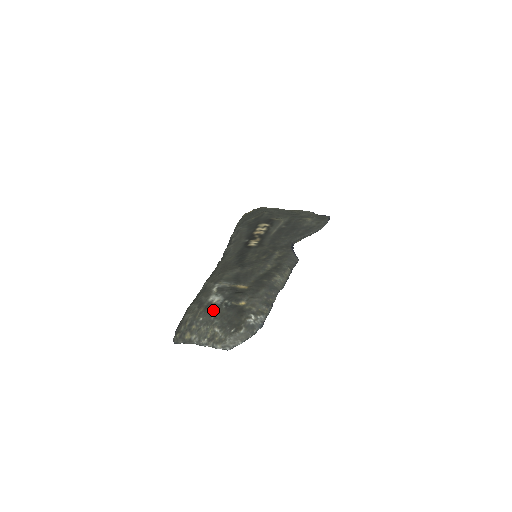
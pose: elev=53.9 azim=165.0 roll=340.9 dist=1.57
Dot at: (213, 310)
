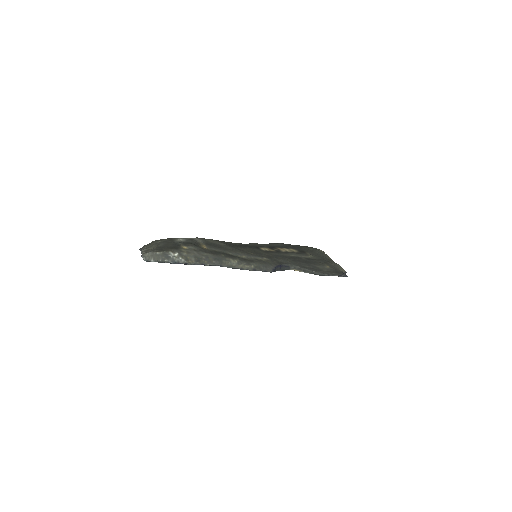
Dot at: (169, 241)
